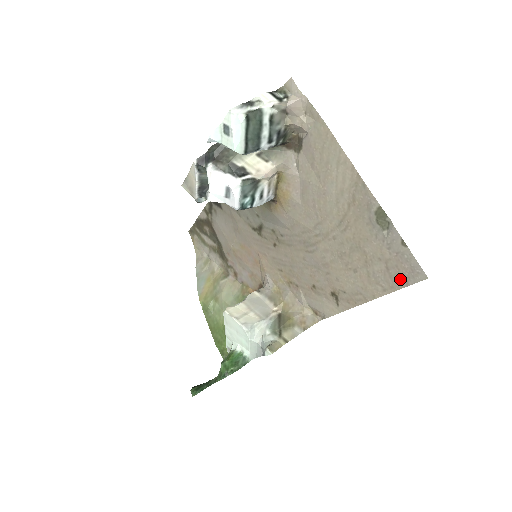
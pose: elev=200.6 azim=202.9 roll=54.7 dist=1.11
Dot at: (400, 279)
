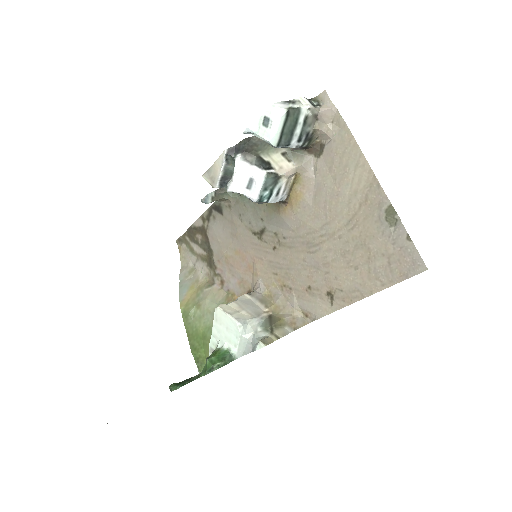
Dot at: (400, 273)
